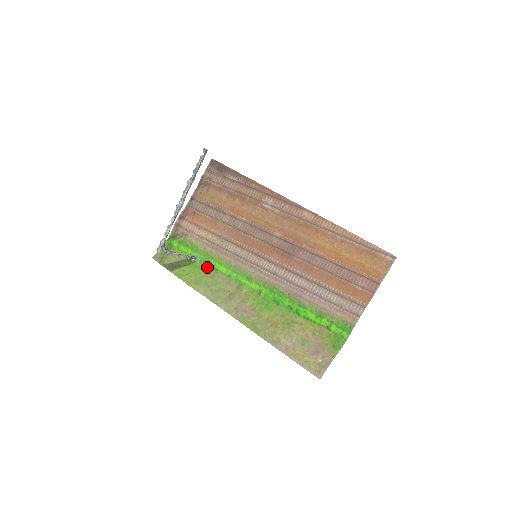
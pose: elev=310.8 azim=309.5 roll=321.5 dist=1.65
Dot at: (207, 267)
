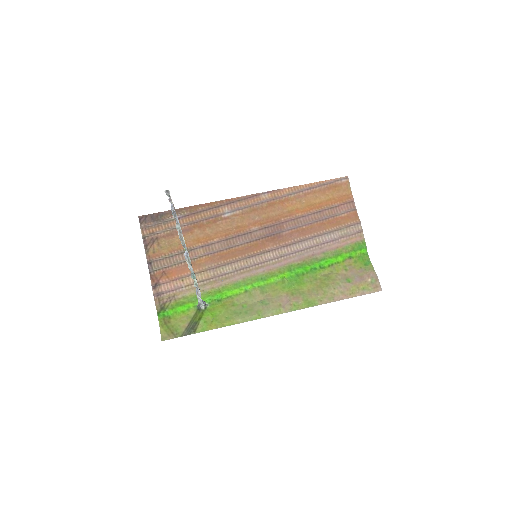
Dot at: (220, 302)
